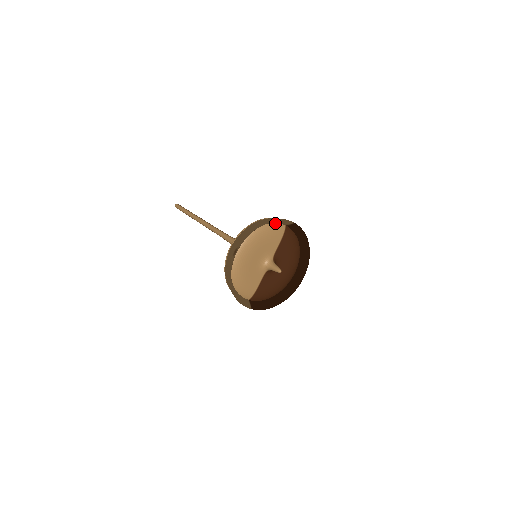
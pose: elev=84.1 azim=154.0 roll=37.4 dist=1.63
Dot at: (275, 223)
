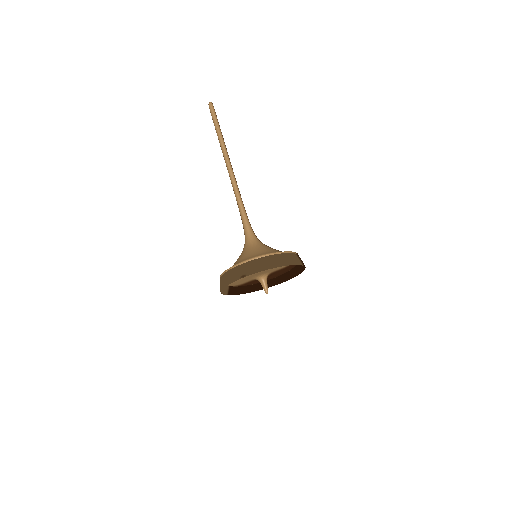
Dot at: occluded
